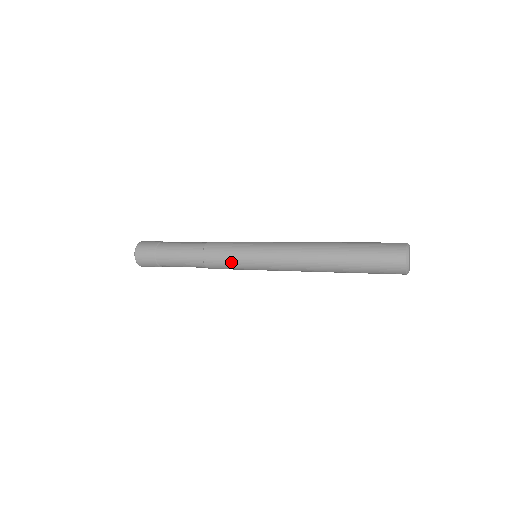
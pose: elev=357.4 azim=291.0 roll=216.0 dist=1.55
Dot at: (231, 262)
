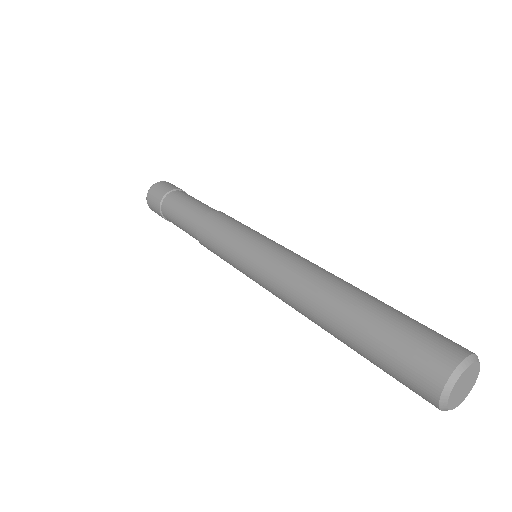
Dot at: (221, 240)
